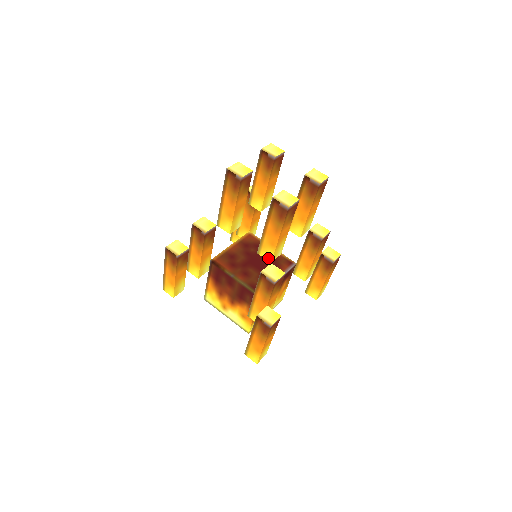
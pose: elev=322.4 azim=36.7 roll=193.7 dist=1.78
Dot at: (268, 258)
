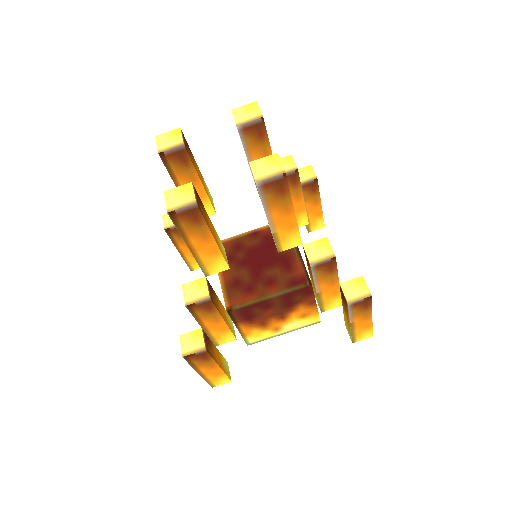
Dot at: (296, 244)
